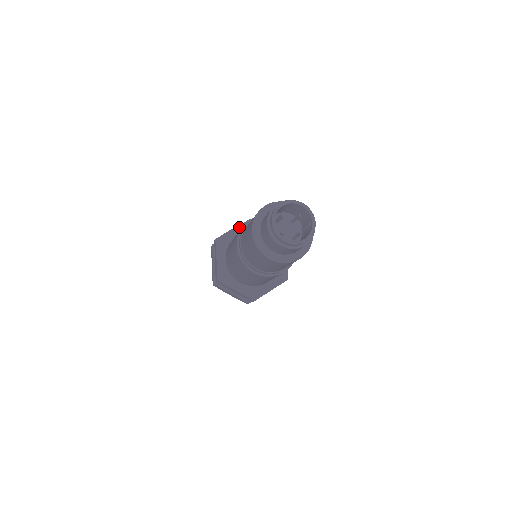
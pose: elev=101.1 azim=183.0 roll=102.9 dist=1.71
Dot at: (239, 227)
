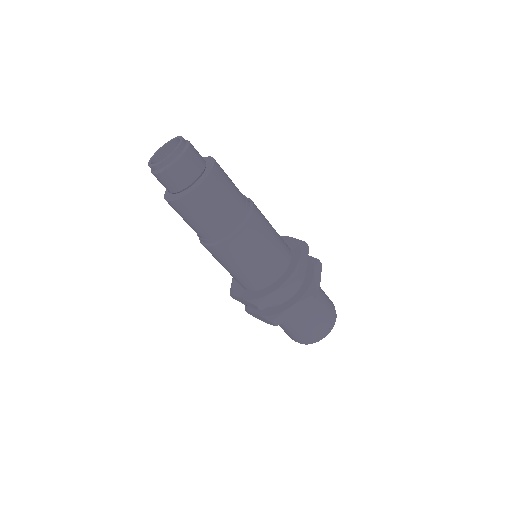
Dot at: occluded
